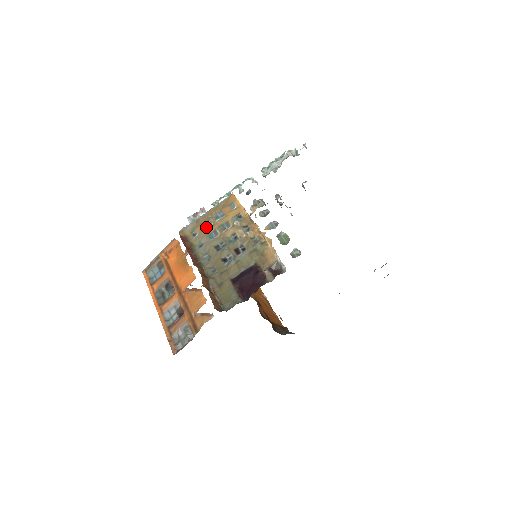
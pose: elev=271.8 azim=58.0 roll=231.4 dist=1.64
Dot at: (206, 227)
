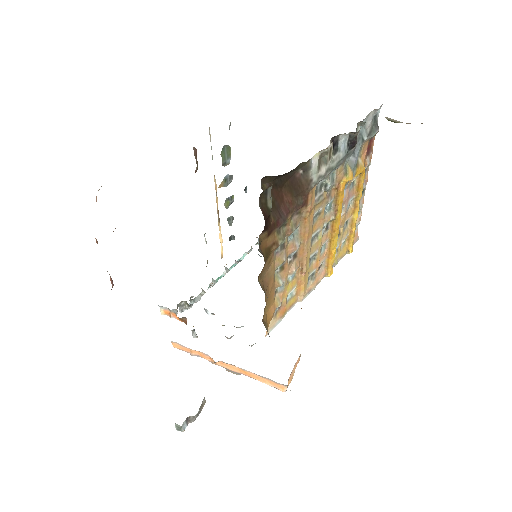
Dot at: occluded
